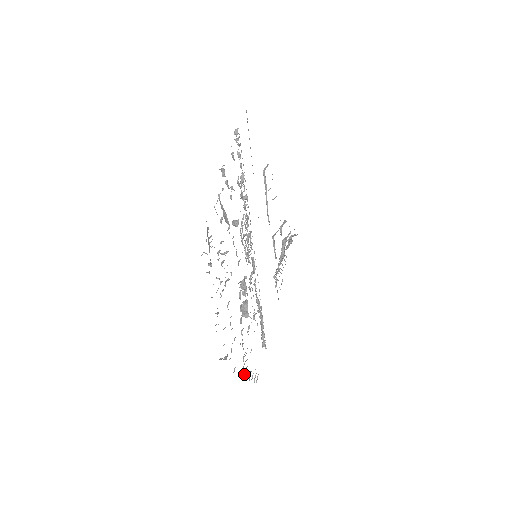
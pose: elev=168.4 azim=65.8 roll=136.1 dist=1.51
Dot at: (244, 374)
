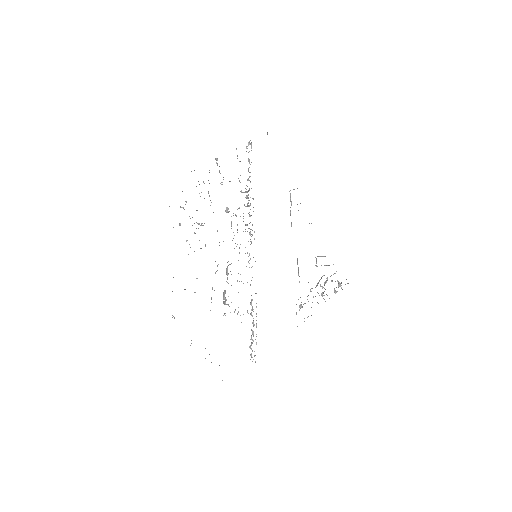
Dot at: (205, 358)
